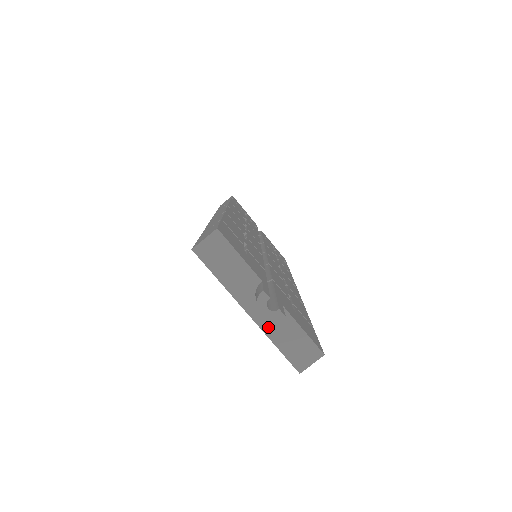
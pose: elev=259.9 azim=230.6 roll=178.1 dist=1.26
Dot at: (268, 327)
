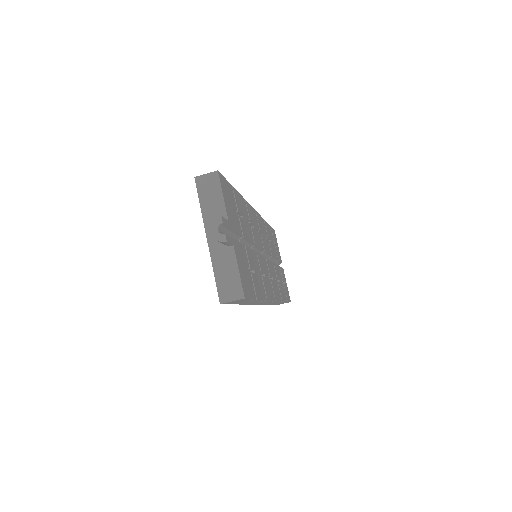
Dot at: (216, 256)
